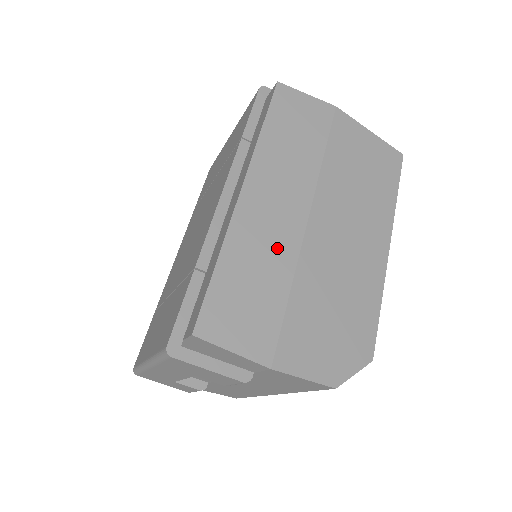
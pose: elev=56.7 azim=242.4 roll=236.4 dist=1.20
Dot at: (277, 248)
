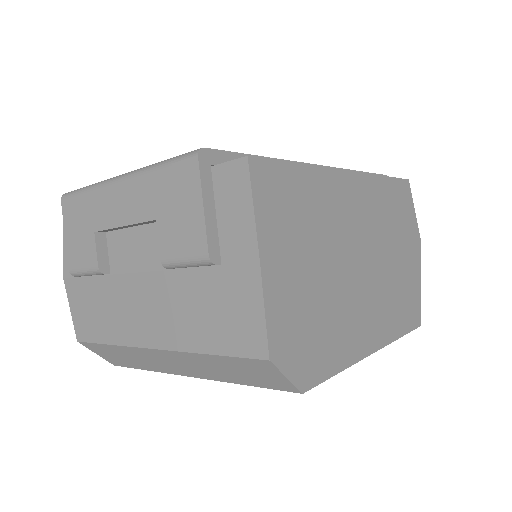
Dot at: (336, 224)
